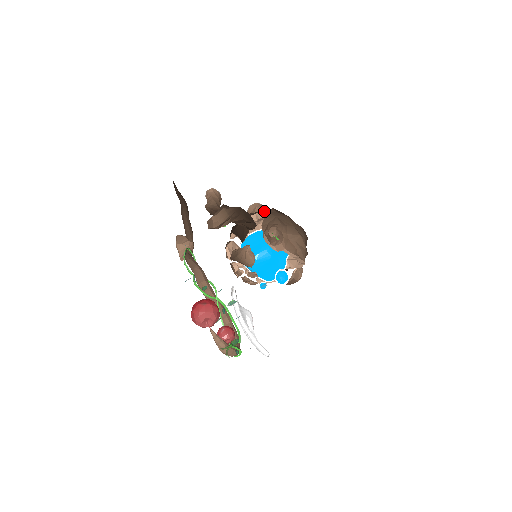
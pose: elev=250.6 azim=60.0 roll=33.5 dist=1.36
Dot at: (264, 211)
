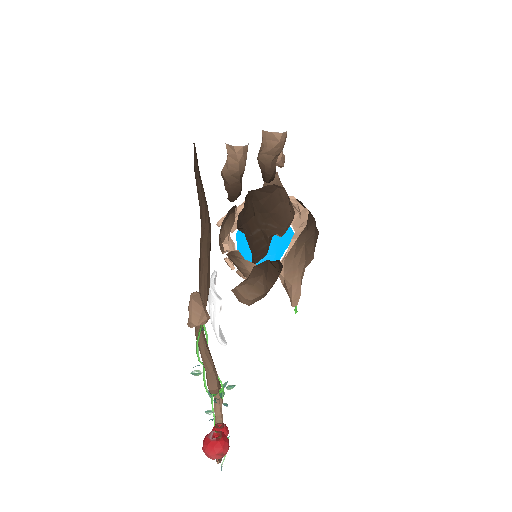
Dot at: occluded
